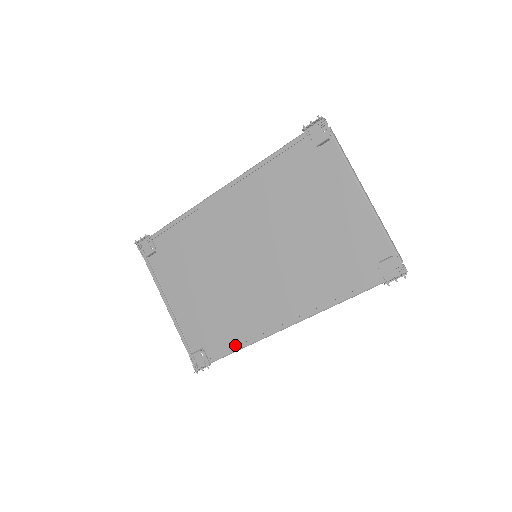
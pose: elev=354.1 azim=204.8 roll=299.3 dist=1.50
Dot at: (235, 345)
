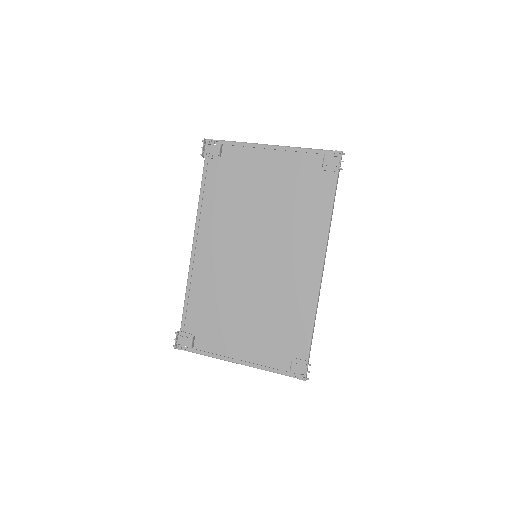
Dot at: (308, 328)
